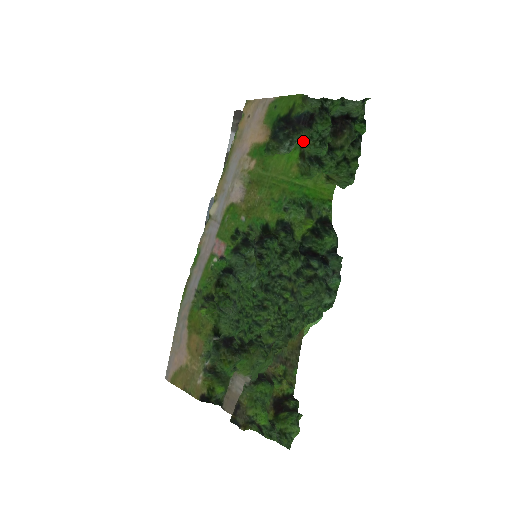
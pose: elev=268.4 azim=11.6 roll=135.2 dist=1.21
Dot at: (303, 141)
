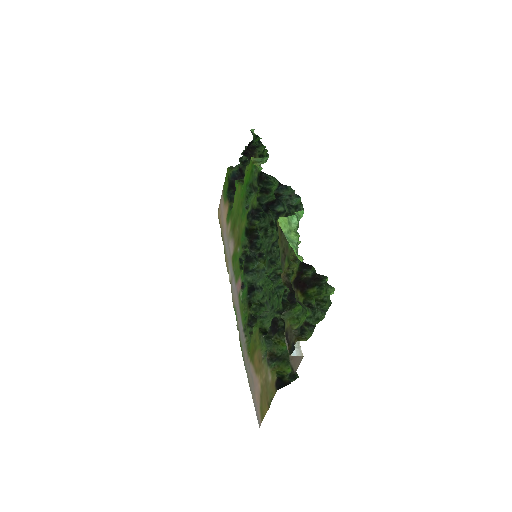
Dot at: occluded
